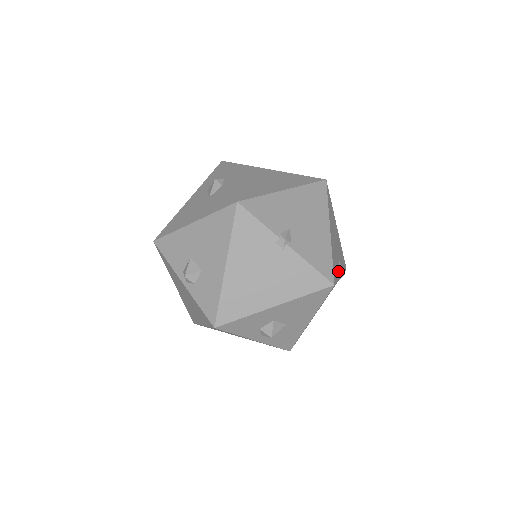
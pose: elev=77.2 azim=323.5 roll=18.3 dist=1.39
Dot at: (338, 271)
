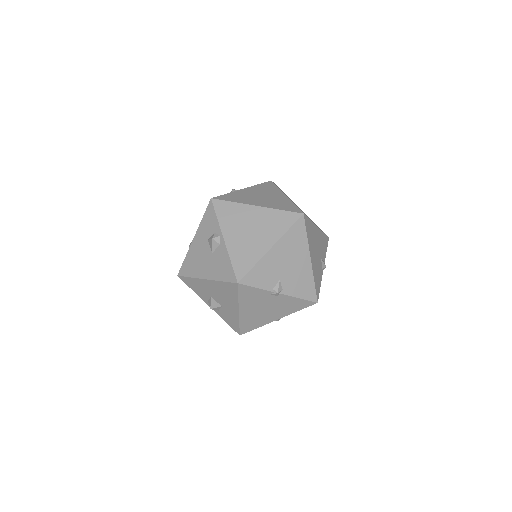
Dot at: (320, 274)
